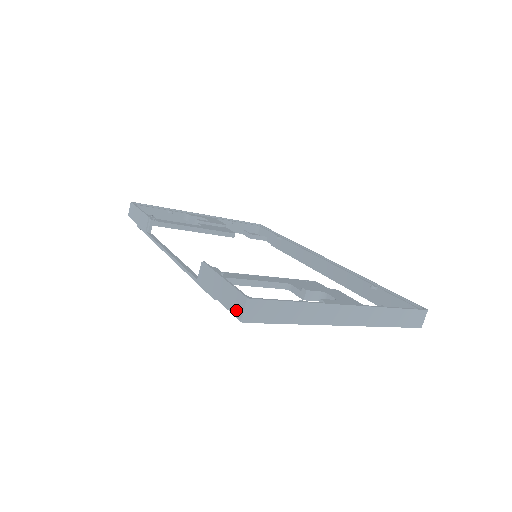
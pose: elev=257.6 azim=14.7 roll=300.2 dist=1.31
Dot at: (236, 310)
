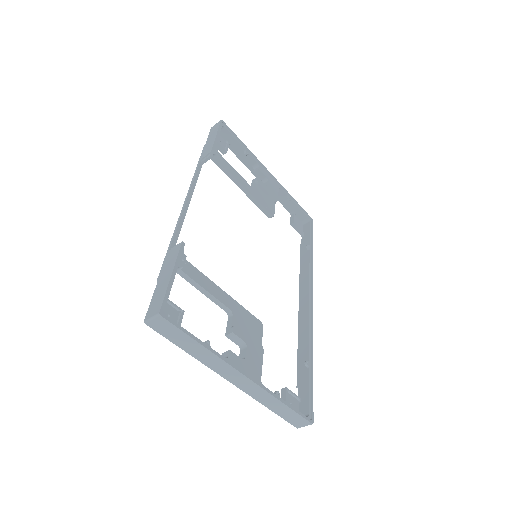
Dot at: (151, 309)
